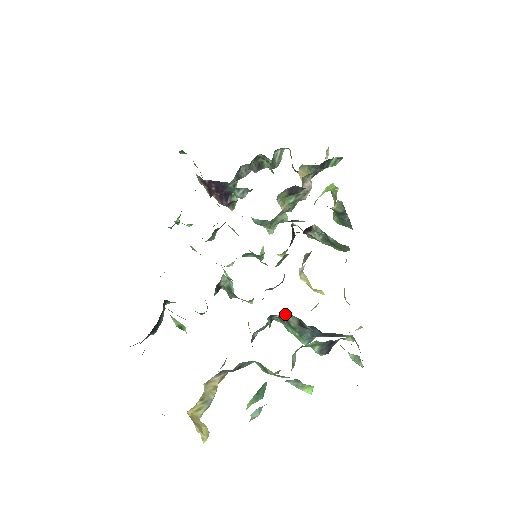
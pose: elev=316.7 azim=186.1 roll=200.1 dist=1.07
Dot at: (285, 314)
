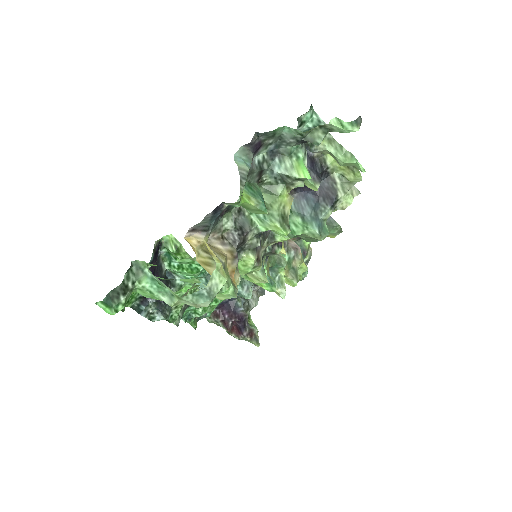
Dot at: occluded
